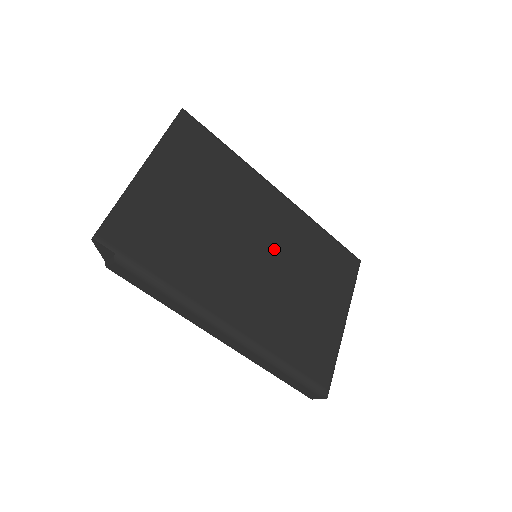
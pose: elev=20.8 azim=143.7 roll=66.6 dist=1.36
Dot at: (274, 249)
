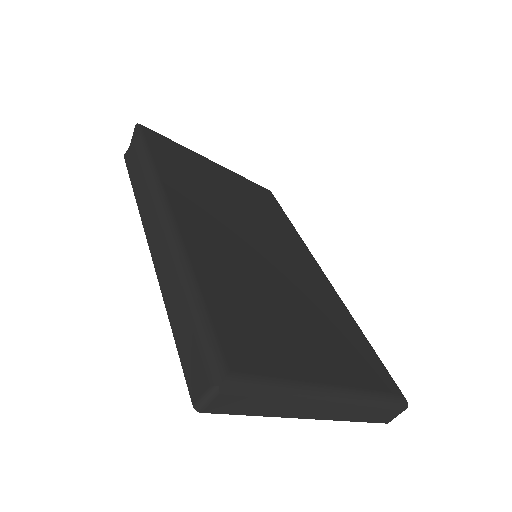
Dot at: (281, 267)
